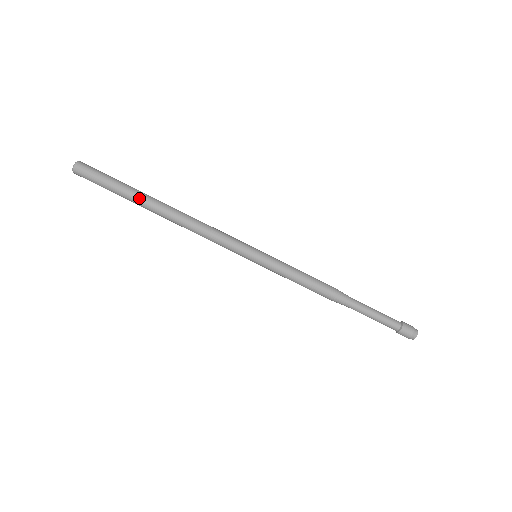
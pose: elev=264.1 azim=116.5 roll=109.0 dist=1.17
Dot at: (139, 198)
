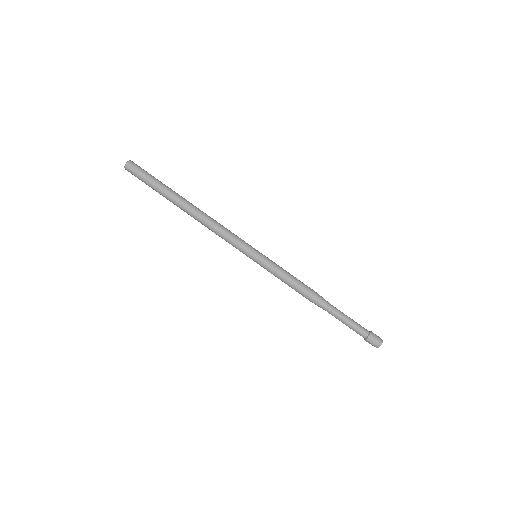
Dot at: (173, 193)
